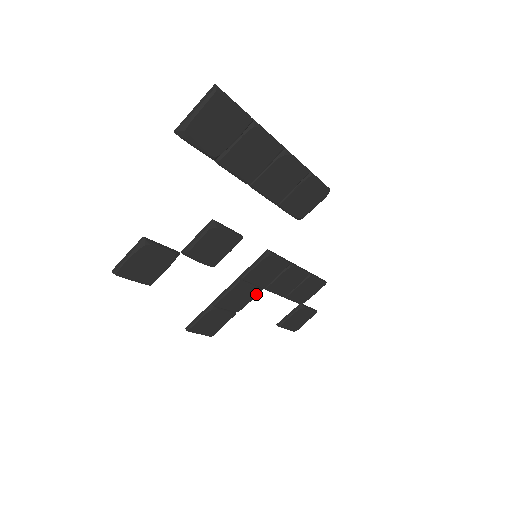
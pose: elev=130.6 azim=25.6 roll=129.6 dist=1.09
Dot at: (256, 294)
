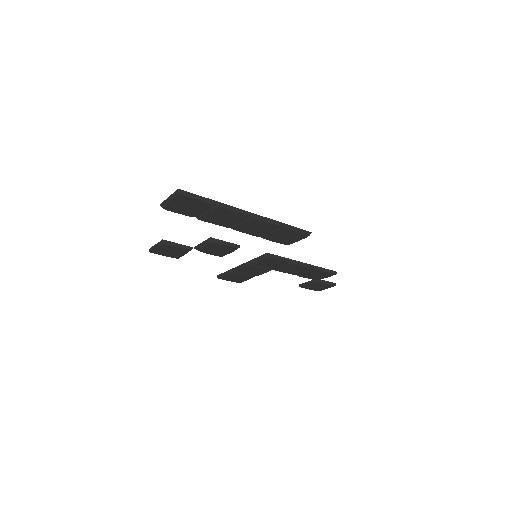
Dot at: (267, 271)
